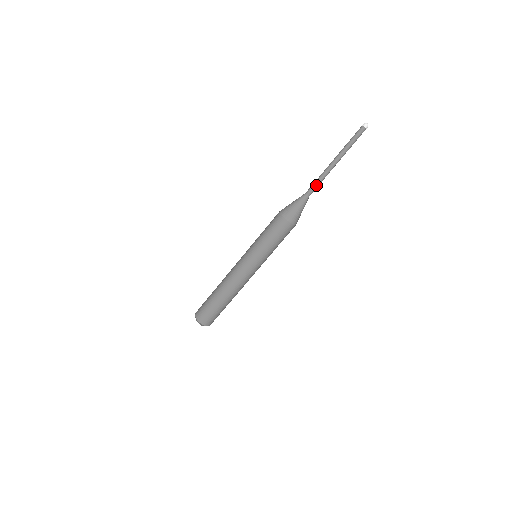
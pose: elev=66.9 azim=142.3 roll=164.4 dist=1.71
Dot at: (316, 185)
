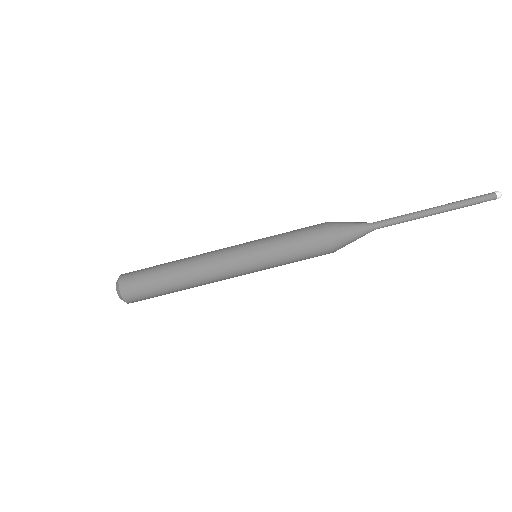
Dot at: (393, 222)
